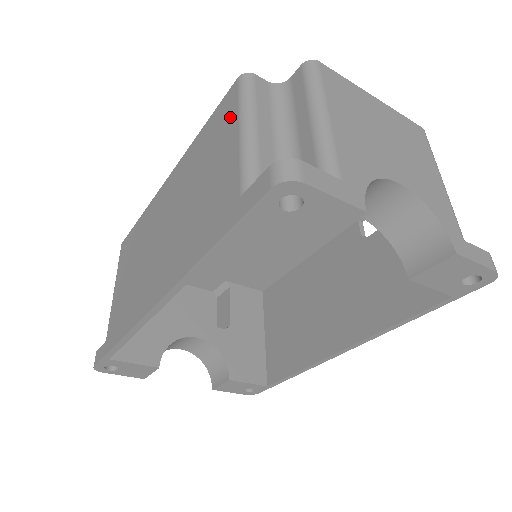
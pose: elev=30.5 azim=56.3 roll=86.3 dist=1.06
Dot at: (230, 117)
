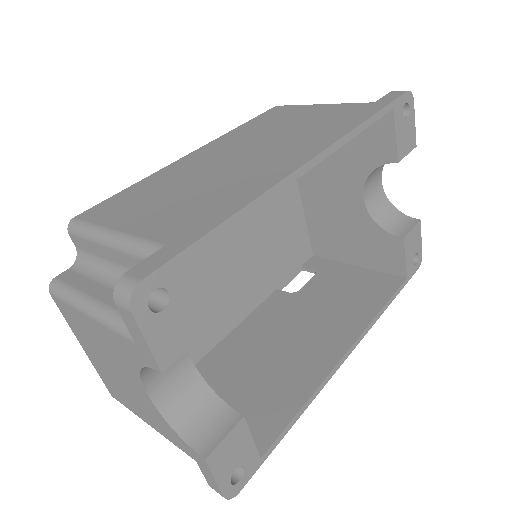
Dot at: (294, 108)
